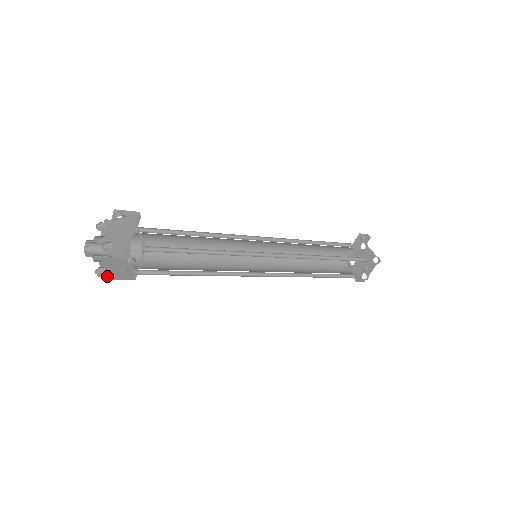
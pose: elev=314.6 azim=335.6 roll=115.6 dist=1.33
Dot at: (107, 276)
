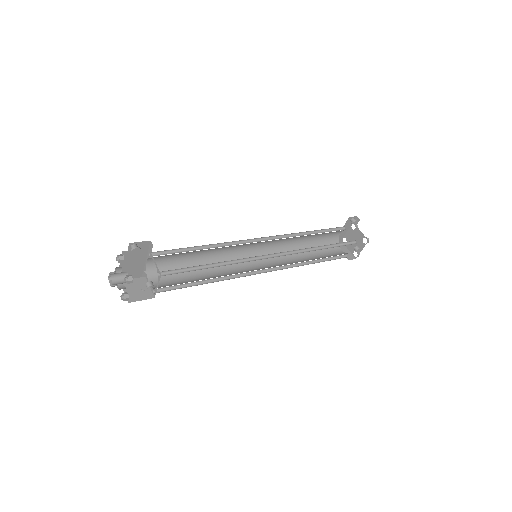
Dot at: (131, 299)
